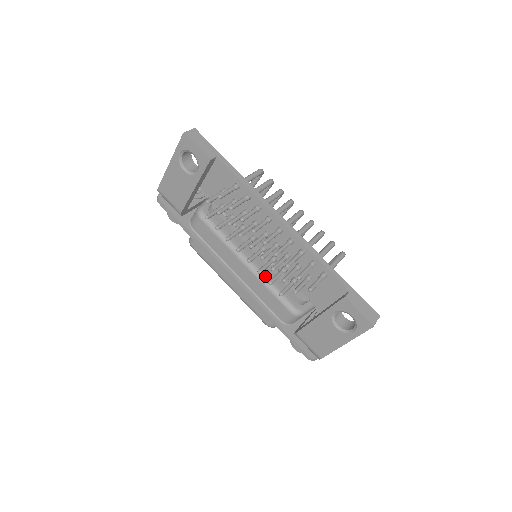
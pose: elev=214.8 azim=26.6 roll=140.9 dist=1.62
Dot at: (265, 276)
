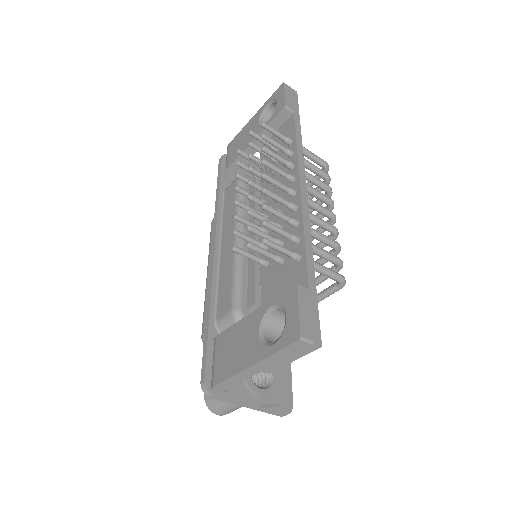
Dot at: (243, 258)
